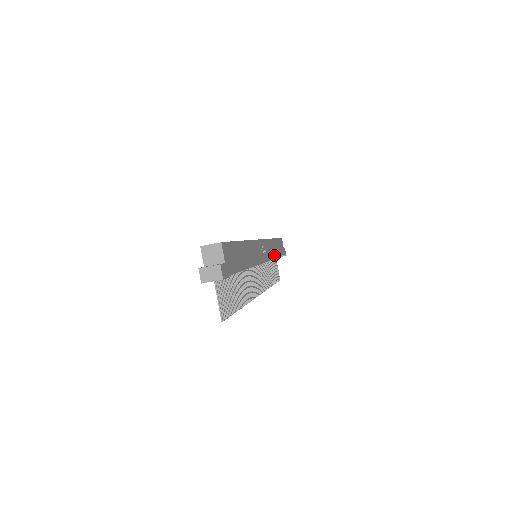
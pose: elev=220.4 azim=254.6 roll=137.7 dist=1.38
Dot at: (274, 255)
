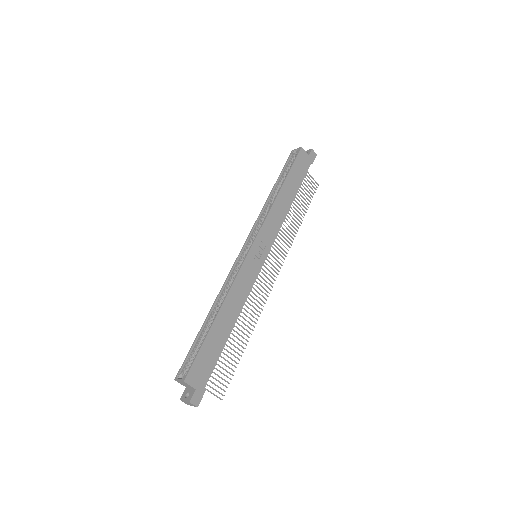
Dot at: (285, 212)
